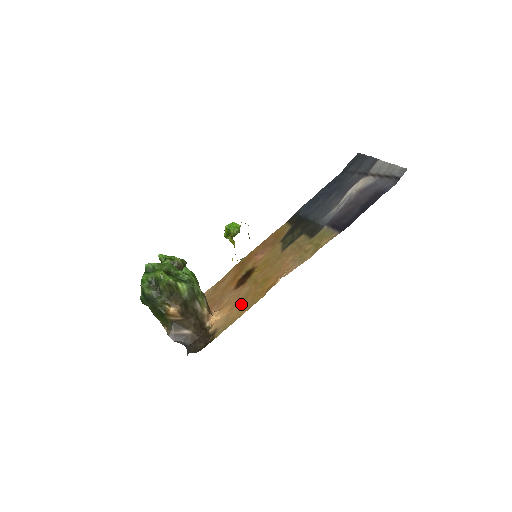
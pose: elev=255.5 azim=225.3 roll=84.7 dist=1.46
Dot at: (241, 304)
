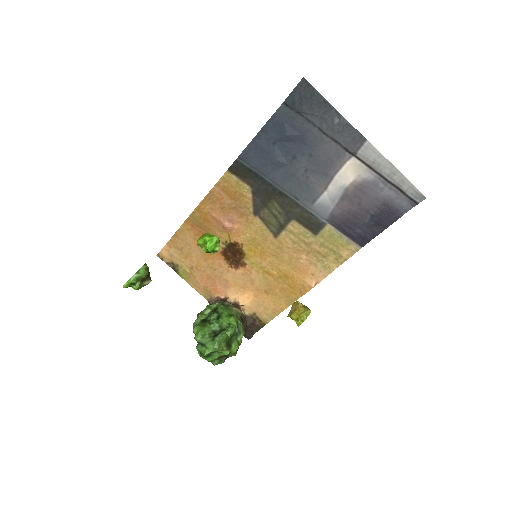
Dot at: (271, 296)
